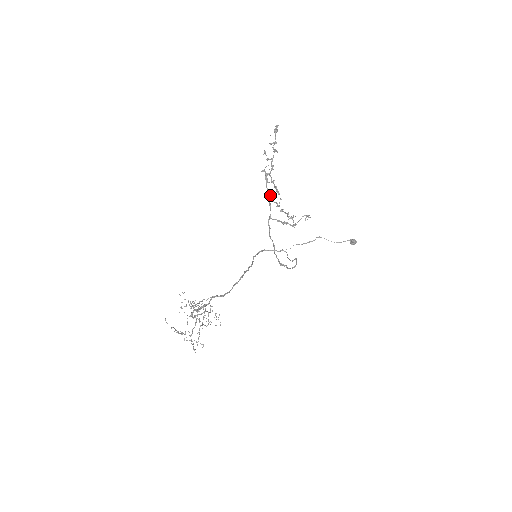
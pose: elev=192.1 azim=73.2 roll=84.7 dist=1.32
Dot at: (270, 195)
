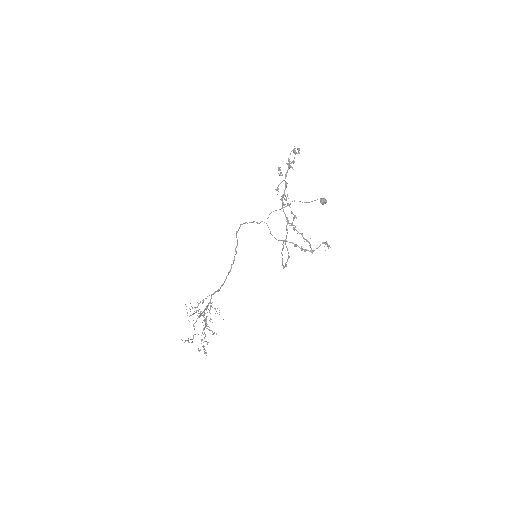
Dot at: (287, 219)
